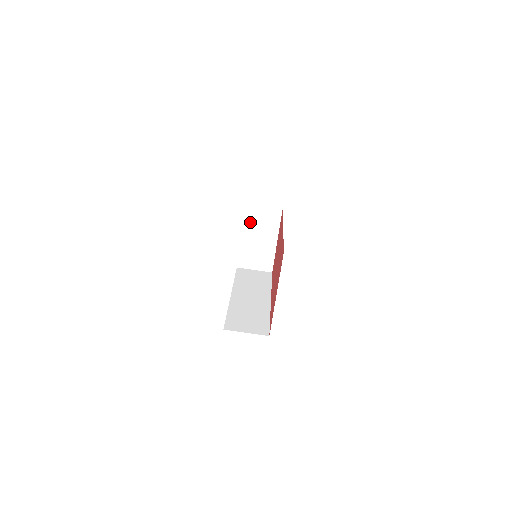
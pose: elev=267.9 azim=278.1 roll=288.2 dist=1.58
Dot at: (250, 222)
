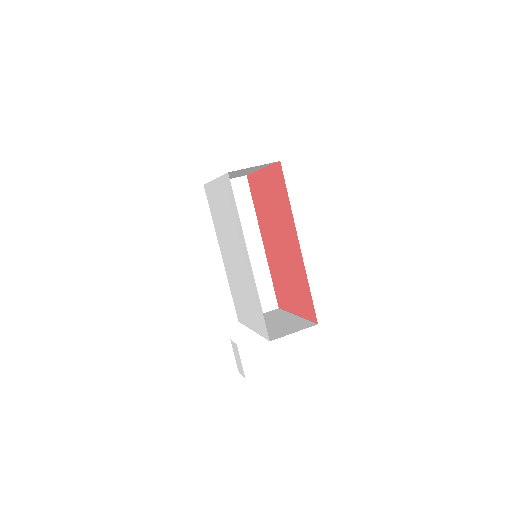
Dot at: occluded
